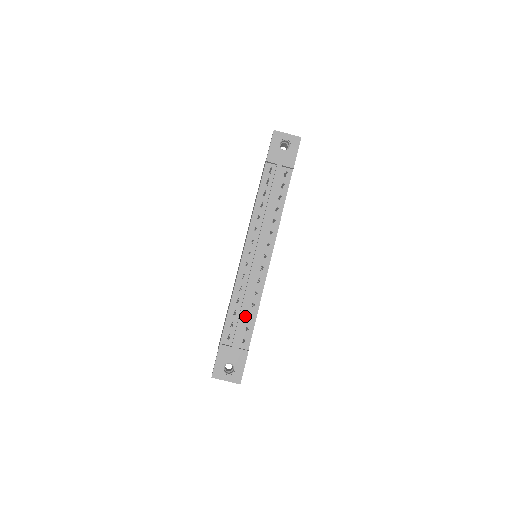
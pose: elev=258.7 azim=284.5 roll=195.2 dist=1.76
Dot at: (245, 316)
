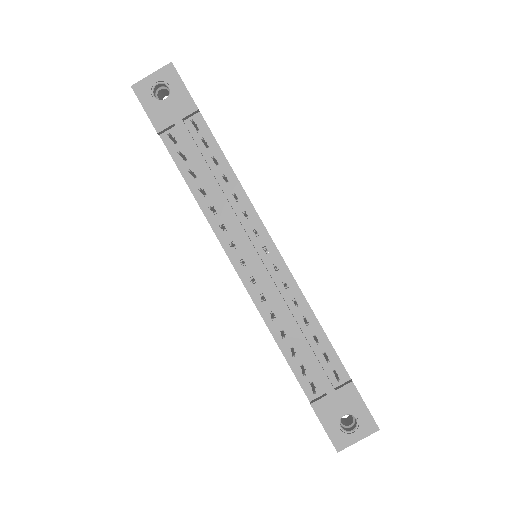
Dot at: (309, 342)
